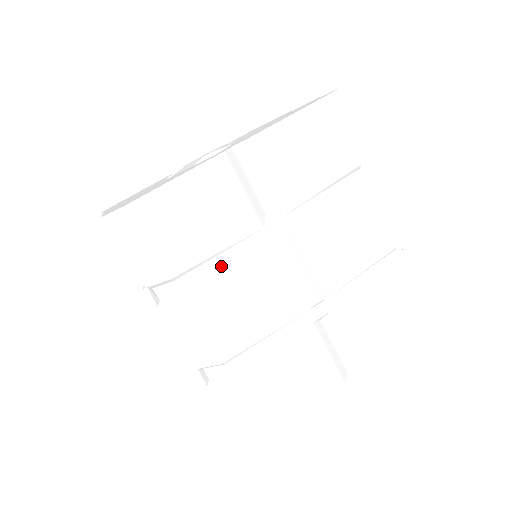
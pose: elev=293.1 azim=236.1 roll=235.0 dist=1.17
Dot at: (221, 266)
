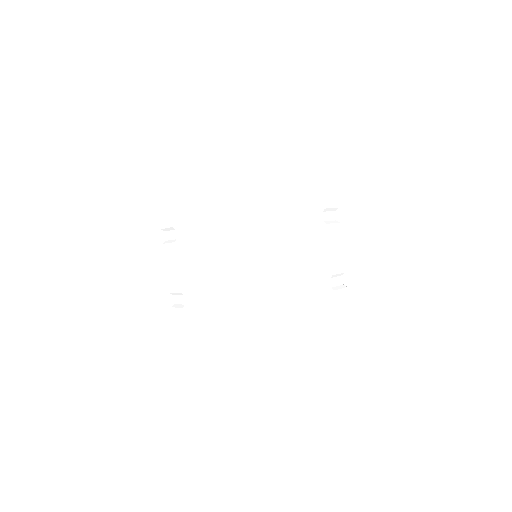
Dot at: (206, 233)
